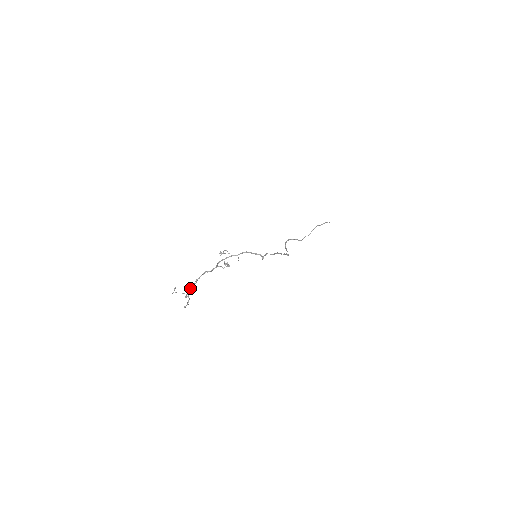
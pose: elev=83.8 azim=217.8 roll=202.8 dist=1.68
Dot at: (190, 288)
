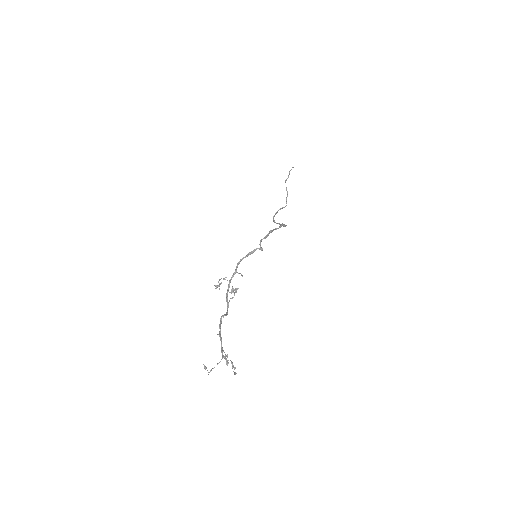
Dot at: (221, 350)
